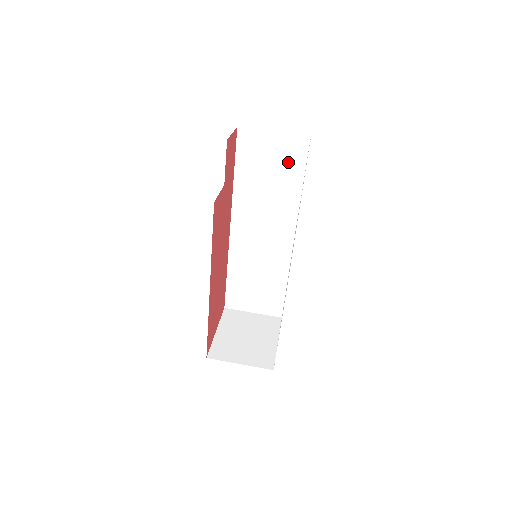
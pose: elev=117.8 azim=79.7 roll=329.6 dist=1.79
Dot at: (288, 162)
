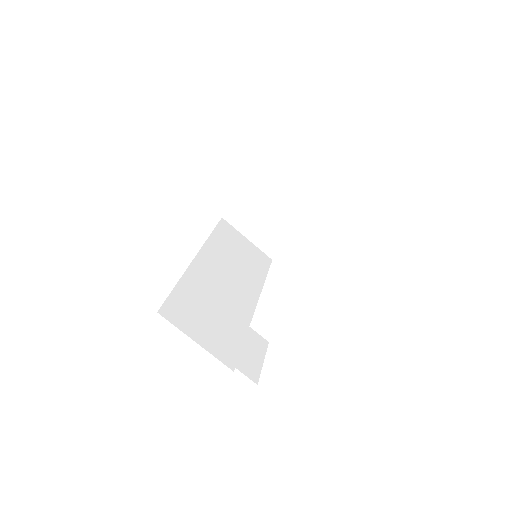
Dot at: occluded
